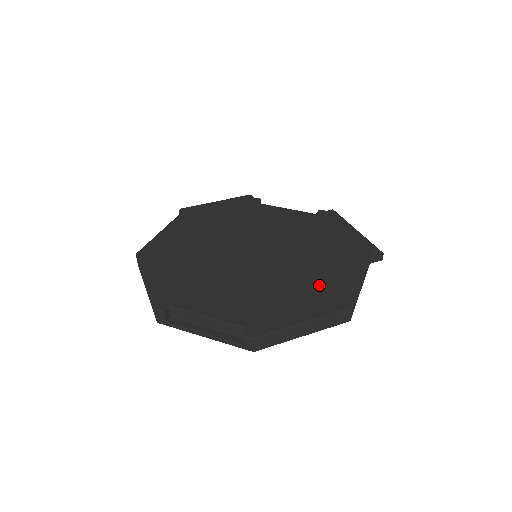
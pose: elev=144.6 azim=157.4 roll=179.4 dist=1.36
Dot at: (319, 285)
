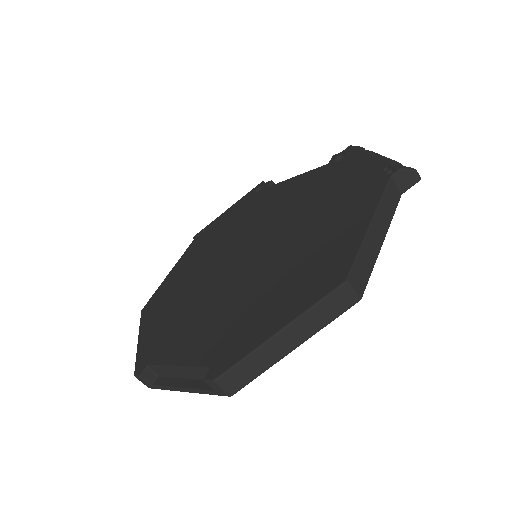
Dot at: (309, 264)
